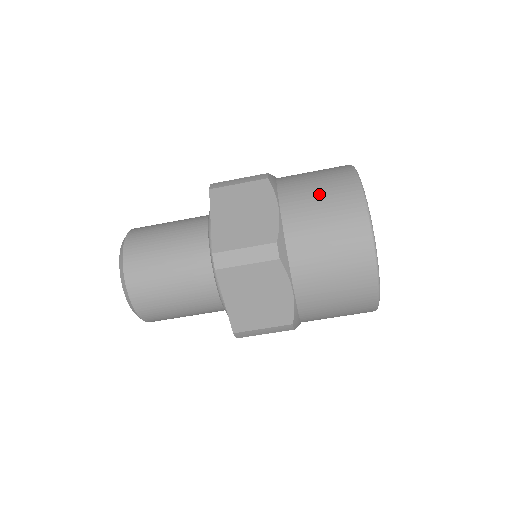
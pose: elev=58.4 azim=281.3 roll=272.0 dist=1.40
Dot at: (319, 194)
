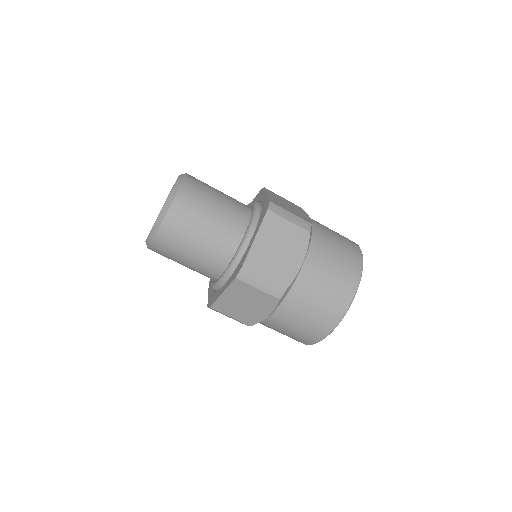
Dot at: occluded
